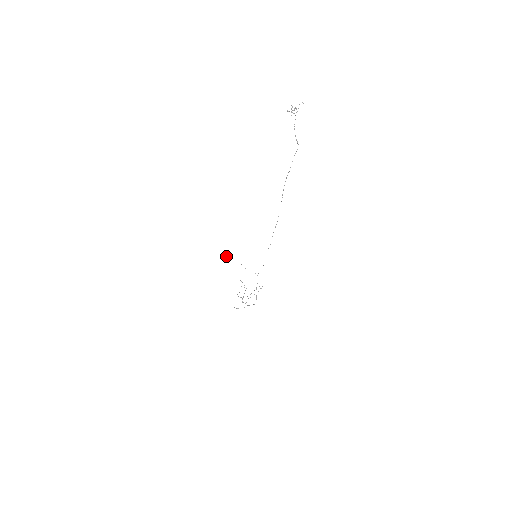
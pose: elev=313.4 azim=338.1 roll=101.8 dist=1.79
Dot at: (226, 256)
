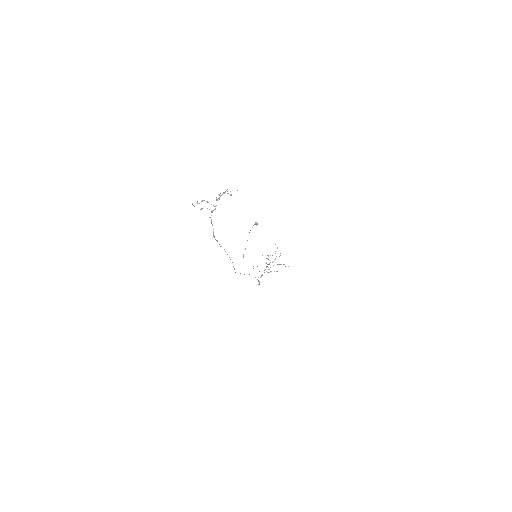
Dot at: (255, 224)
